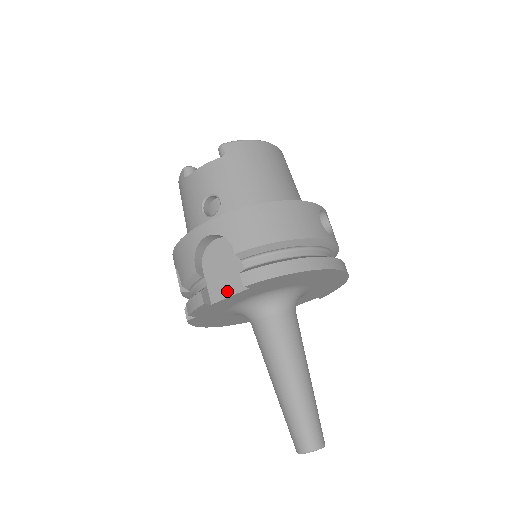
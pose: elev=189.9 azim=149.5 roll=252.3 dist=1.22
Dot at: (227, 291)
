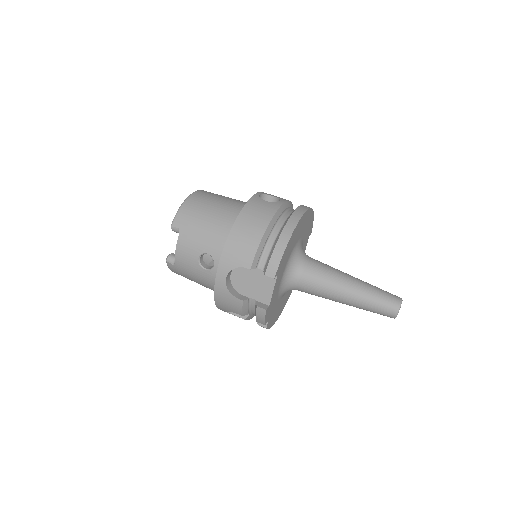
Dot at: (268, 290)
